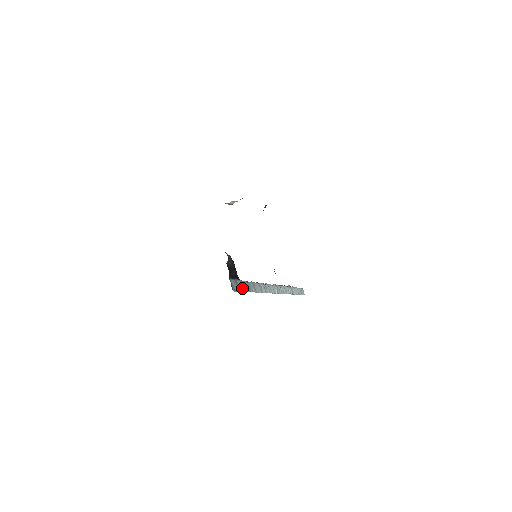
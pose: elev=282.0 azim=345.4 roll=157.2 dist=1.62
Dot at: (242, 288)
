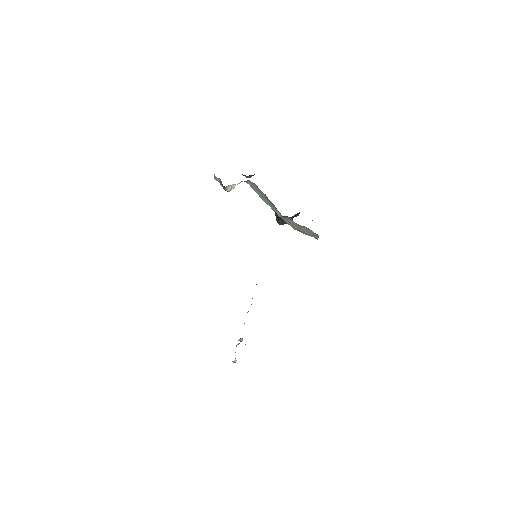
Dot at: occluded
